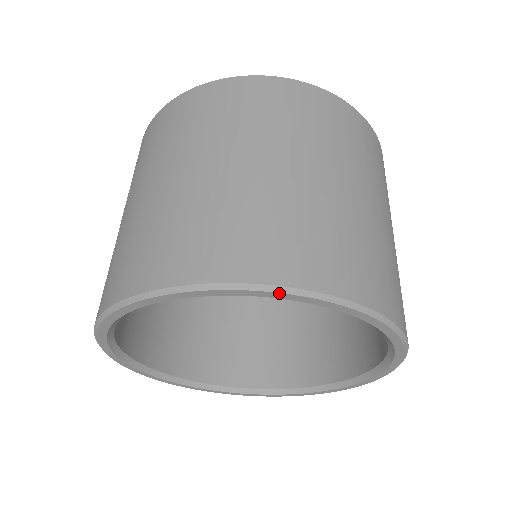
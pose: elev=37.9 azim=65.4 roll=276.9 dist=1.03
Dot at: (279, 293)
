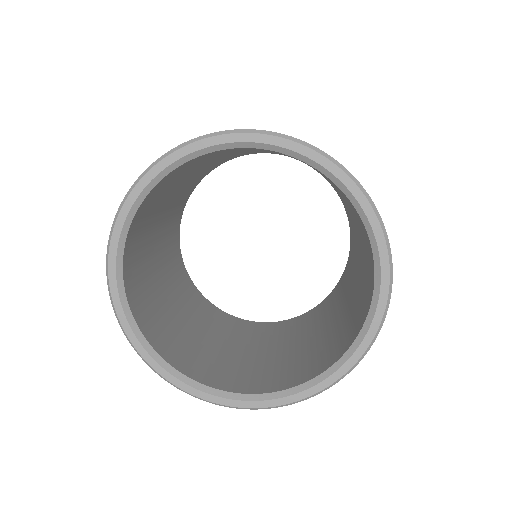
Dot at: (190, 144)
